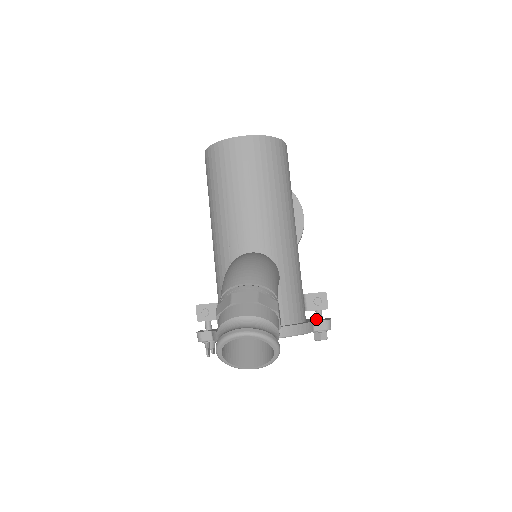
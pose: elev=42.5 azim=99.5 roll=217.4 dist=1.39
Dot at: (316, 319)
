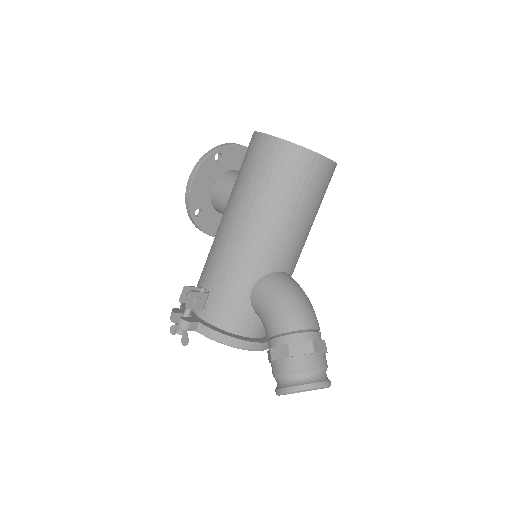
Dot at: occluded
